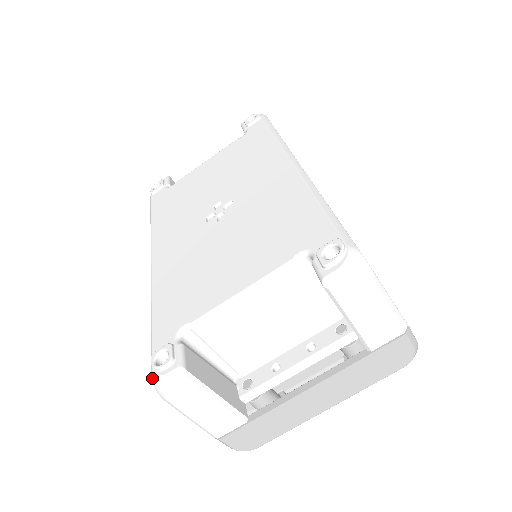
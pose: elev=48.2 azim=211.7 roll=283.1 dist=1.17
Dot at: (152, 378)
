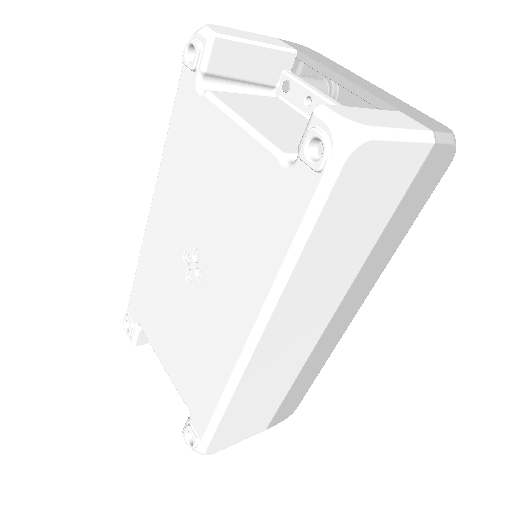
Dot at: occluded
